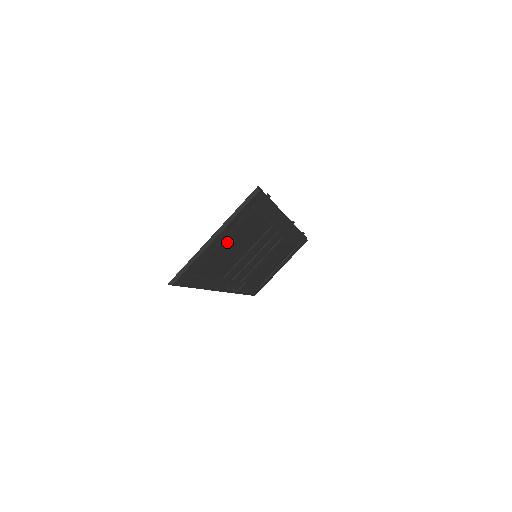
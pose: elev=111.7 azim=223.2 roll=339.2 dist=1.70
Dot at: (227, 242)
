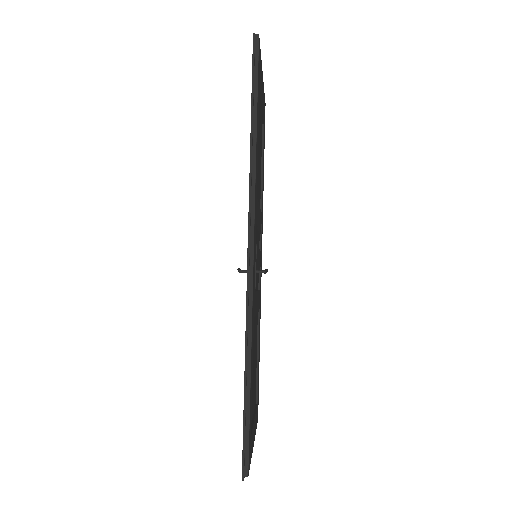
Dot at: (259, 119)
